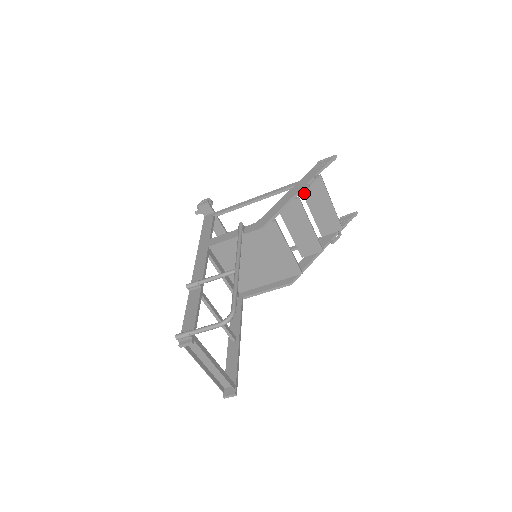
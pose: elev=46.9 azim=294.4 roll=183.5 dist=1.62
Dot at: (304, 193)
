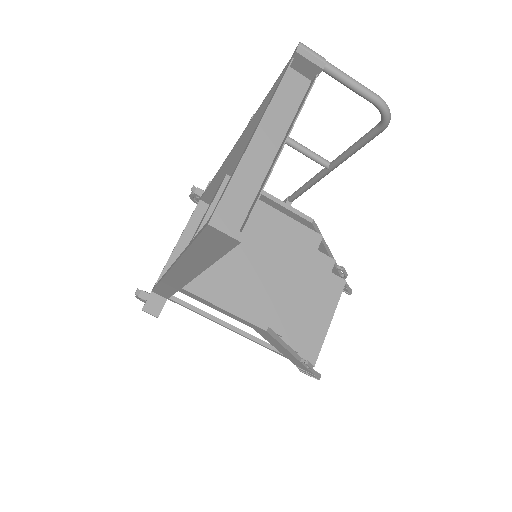
Dot at: occluded
